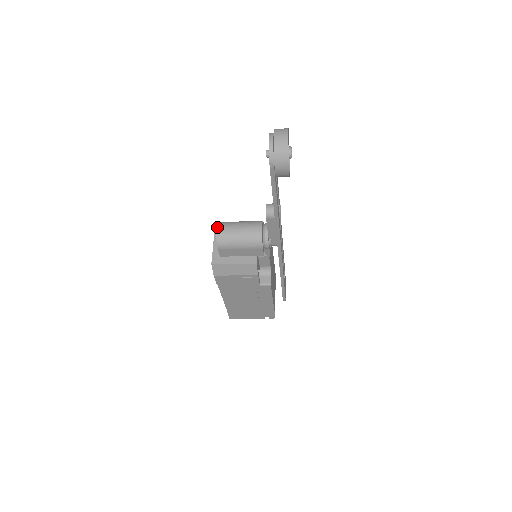
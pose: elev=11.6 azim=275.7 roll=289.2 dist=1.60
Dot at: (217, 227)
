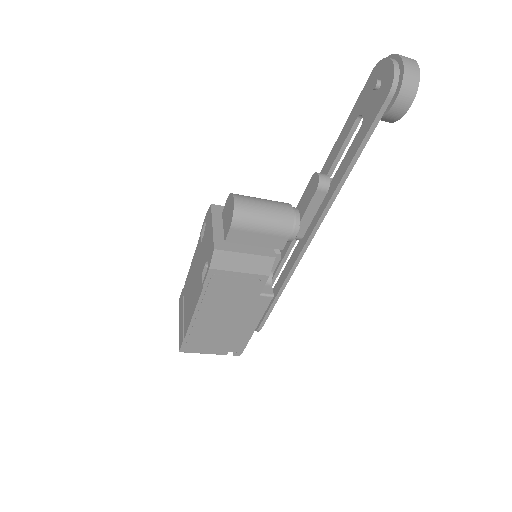
Dot at: (234, 196)
